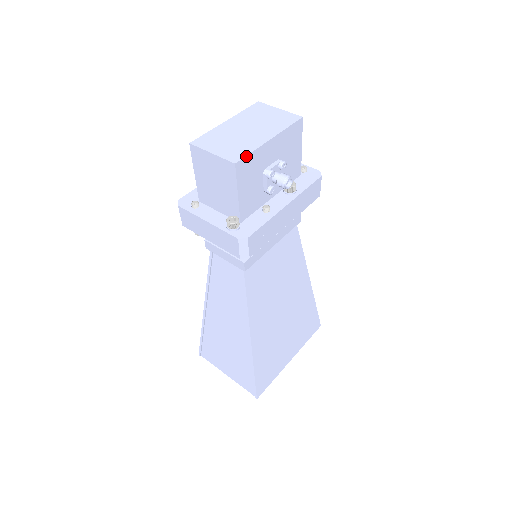
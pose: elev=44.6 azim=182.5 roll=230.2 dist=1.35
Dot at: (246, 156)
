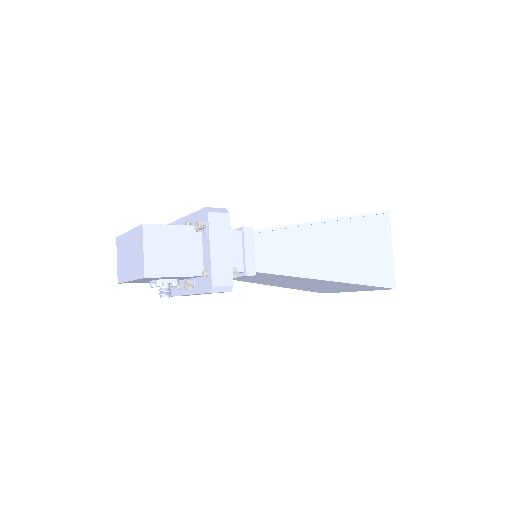
Dot at: (121, 282)
